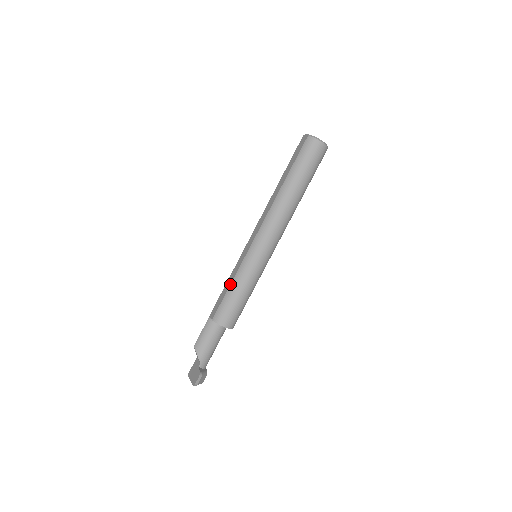
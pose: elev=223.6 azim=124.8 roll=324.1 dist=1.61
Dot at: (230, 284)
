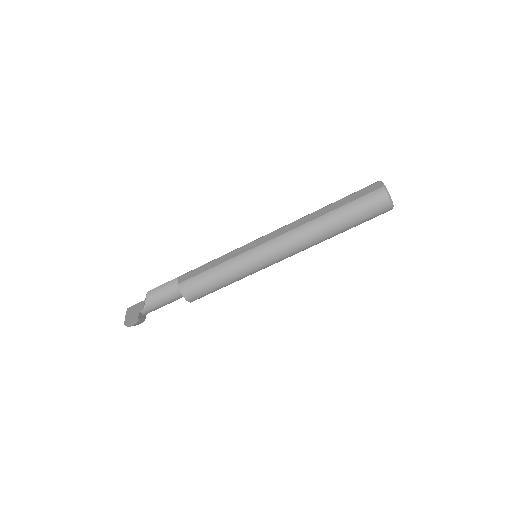
Dot at: (215, 266)
